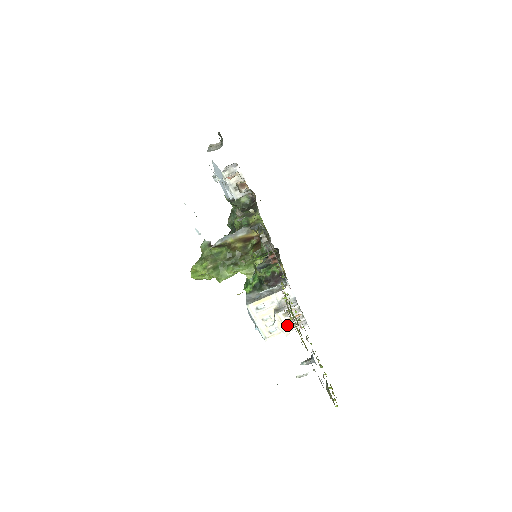
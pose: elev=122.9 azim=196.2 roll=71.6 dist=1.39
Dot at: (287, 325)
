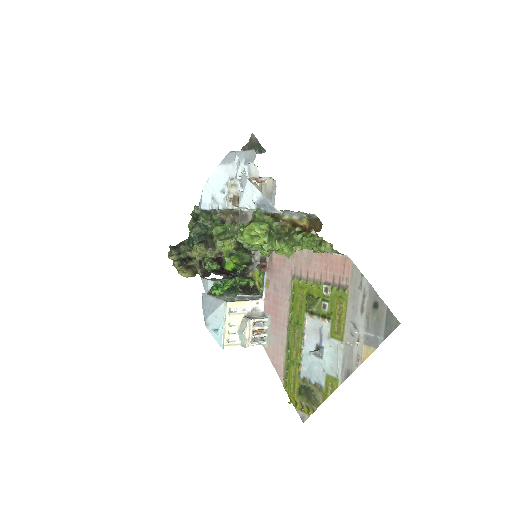
Dot at: (251, 336)
